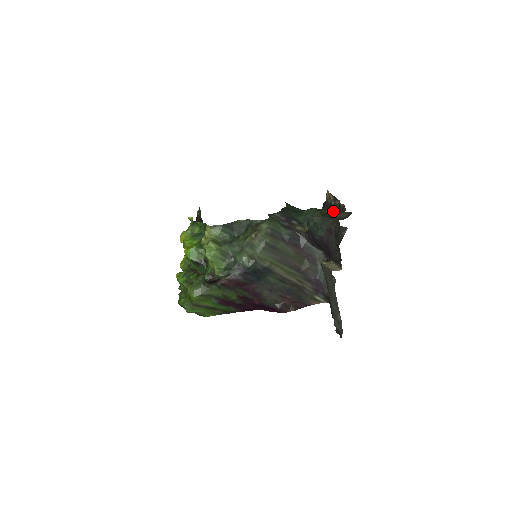
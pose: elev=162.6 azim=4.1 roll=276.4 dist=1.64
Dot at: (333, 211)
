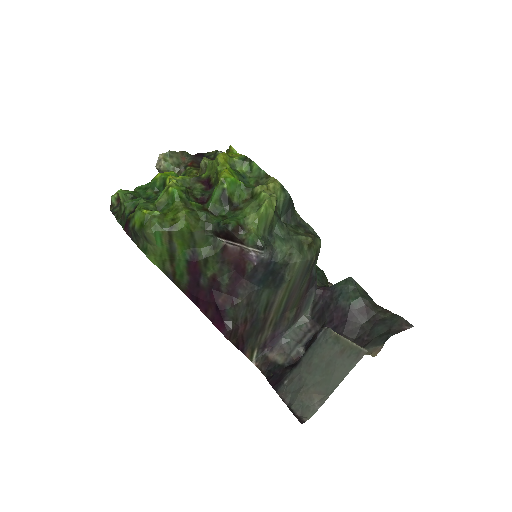
Dot at: occluded
